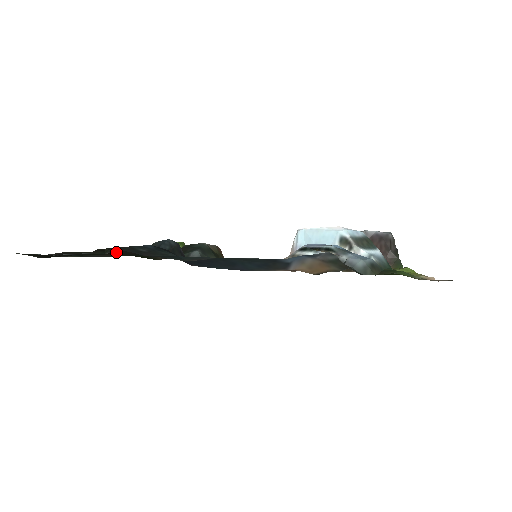
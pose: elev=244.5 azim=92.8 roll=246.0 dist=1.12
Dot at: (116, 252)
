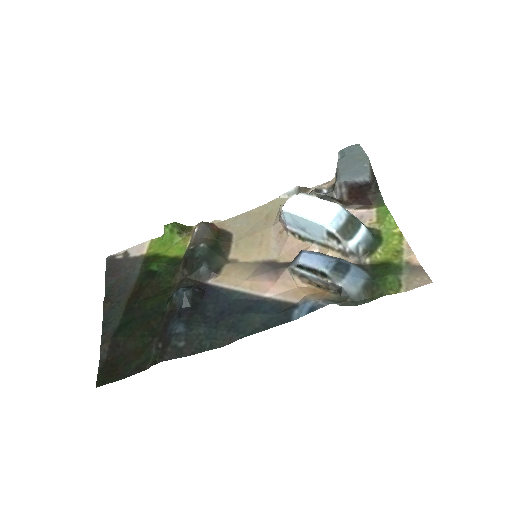
Dot at: (154, 331)
